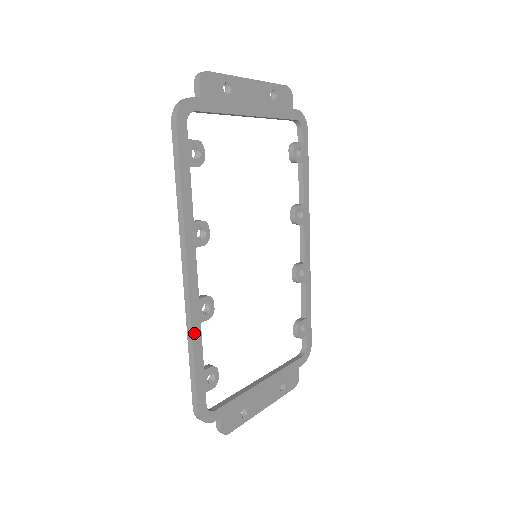
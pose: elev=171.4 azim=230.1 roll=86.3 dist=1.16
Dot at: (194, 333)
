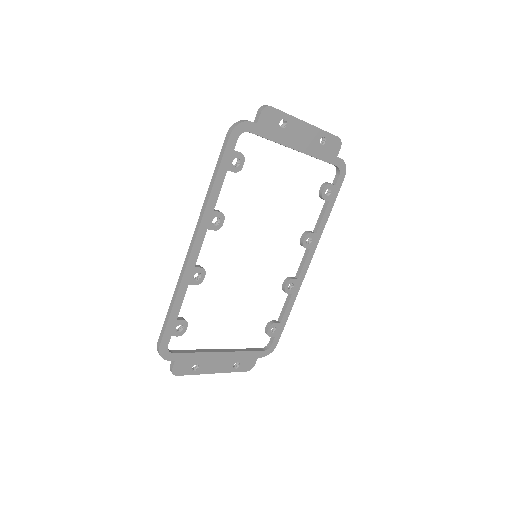
Dot at: (180, 289)
